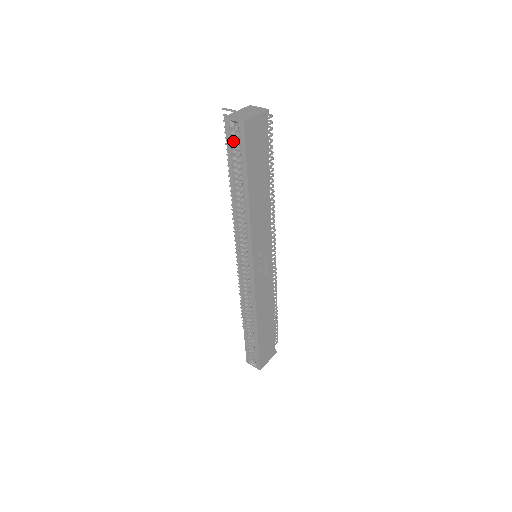
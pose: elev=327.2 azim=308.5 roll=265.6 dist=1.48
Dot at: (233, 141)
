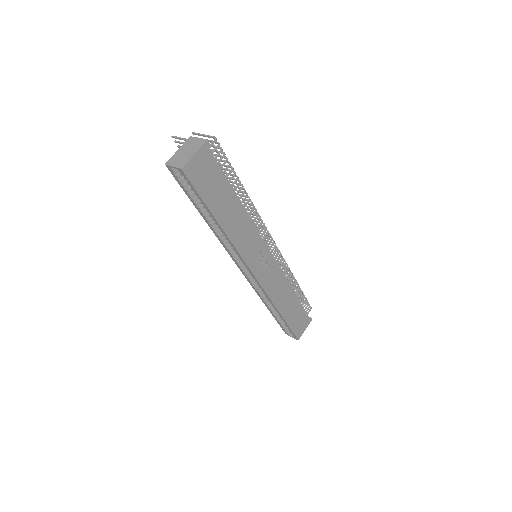
Dot at: (184, 180)
